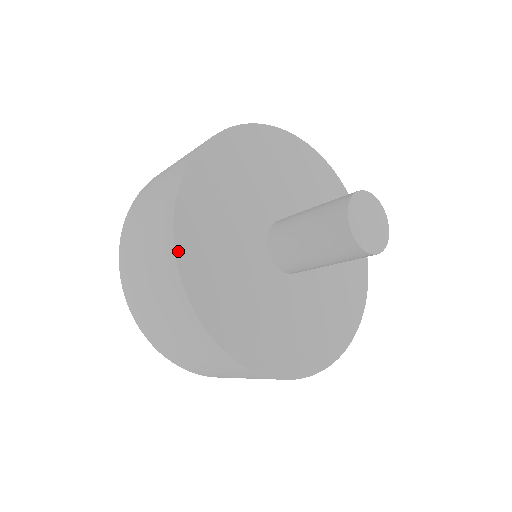
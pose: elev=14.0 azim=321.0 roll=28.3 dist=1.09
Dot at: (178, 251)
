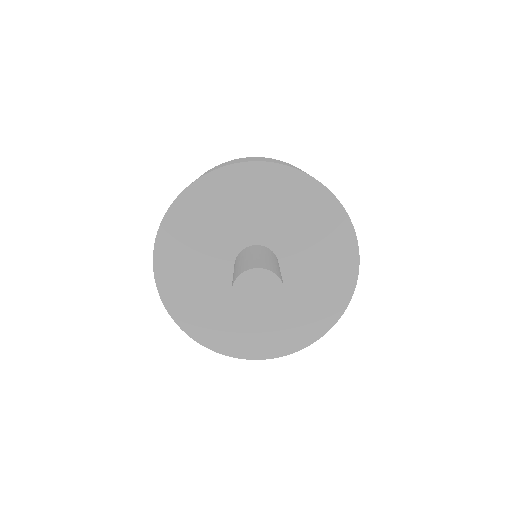
Dot at: (156, 274)
